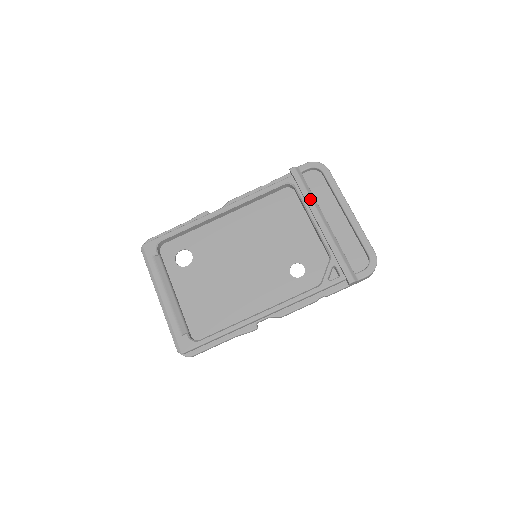
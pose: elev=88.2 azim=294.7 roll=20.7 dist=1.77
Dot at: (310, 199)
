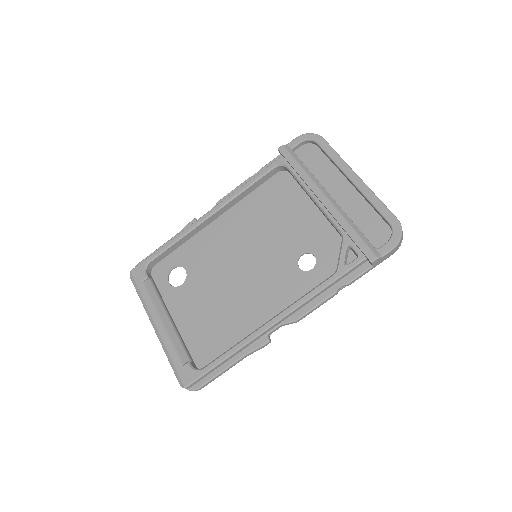
Dot at: (306, 175)
